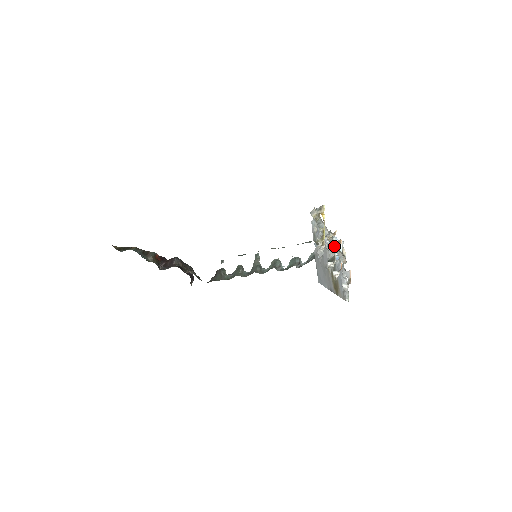
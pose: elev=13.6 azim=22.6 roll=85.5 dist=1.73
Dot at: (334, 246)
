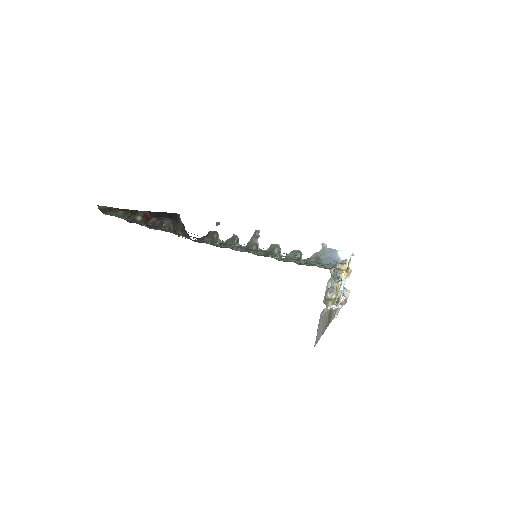
Dot at: occluded
